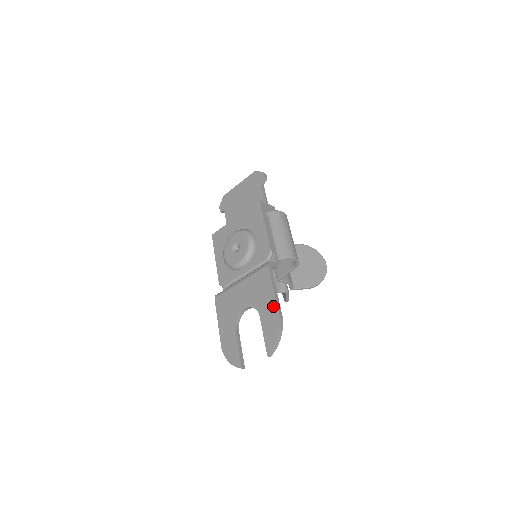
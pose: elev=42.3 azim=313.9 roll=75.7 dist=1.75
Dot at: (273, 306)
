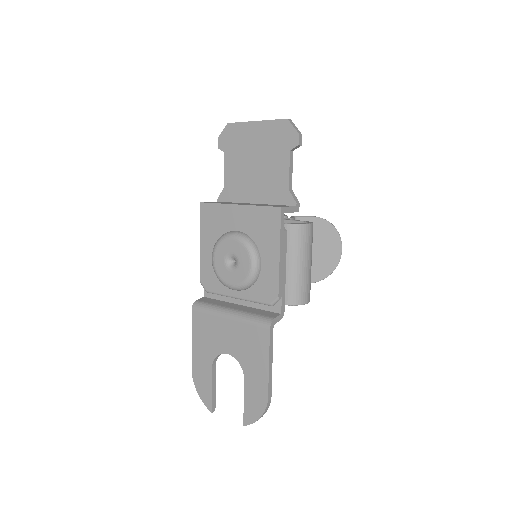
Dot at: (263, 382)
